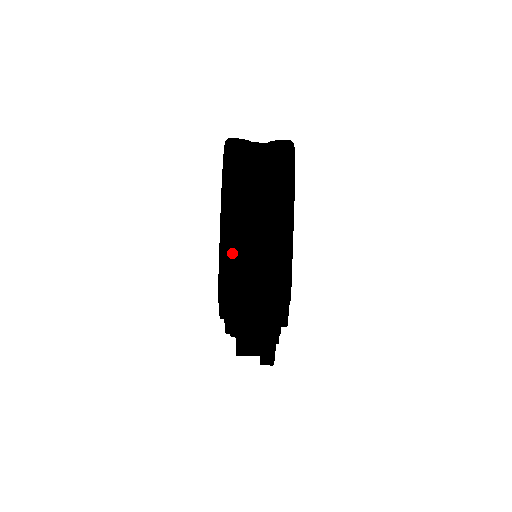
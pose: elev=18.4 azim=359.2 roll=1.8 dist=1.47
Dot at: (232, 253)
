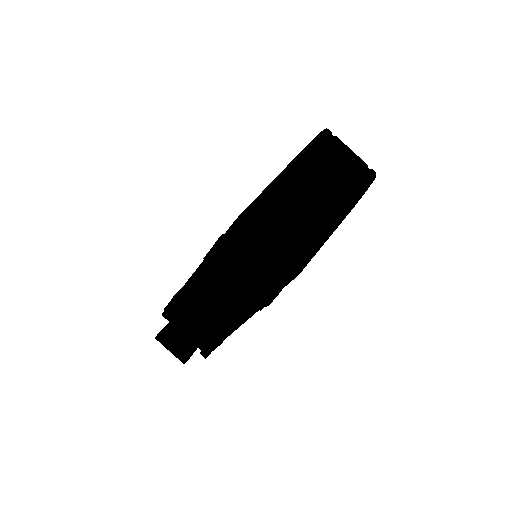
Dot at: (279, 194)
